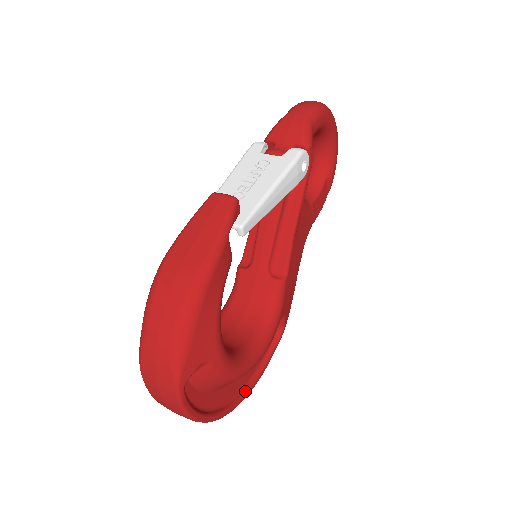
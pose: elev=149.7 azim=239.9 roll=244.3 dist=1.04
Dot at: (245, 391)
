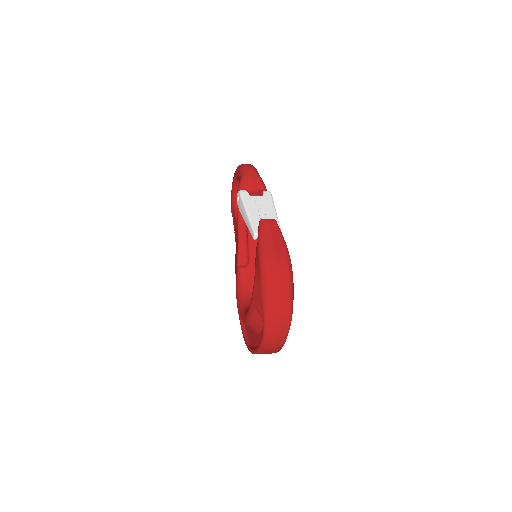
Dot at: occluded
